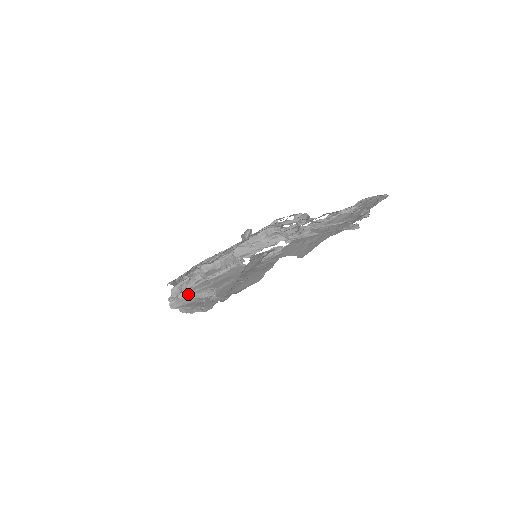
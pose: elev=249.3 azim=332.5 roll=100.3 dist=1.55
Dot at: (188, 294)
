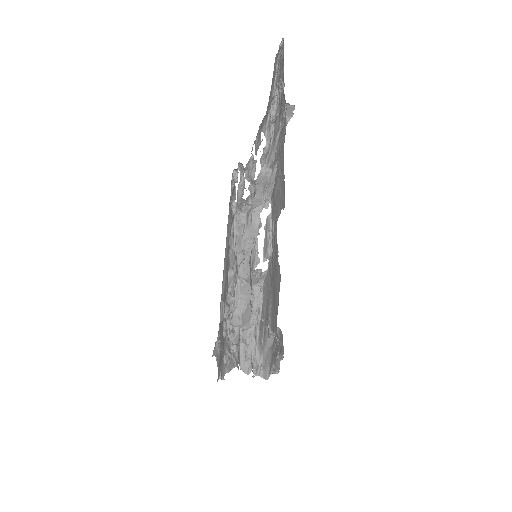
Dot at: (262, 352)
